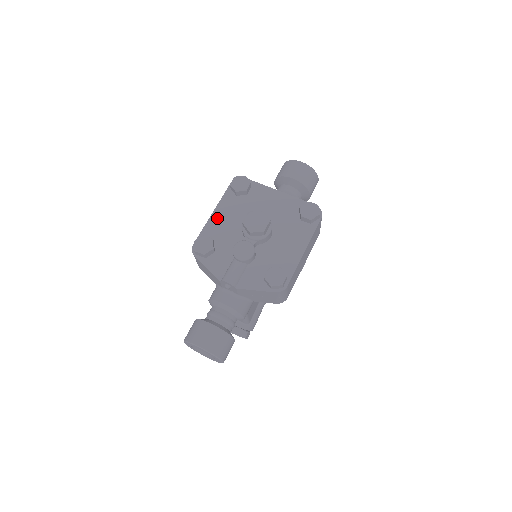
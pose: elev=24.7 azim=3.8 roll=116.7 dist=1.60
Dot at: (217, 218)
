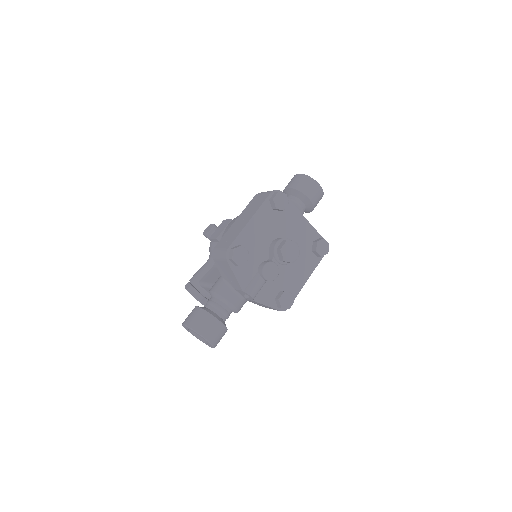
Dot at: (252, 227)
